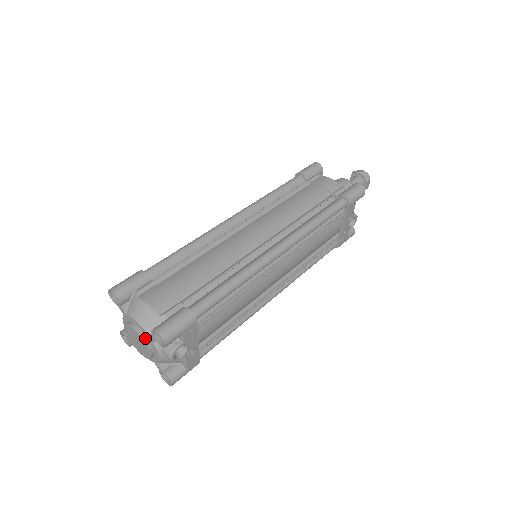
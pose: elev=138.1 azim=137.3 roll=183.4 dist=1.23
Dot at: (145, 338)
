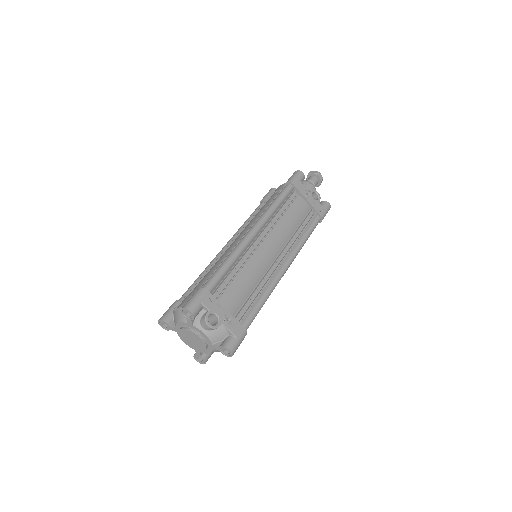
Dot at: (189, 328)
